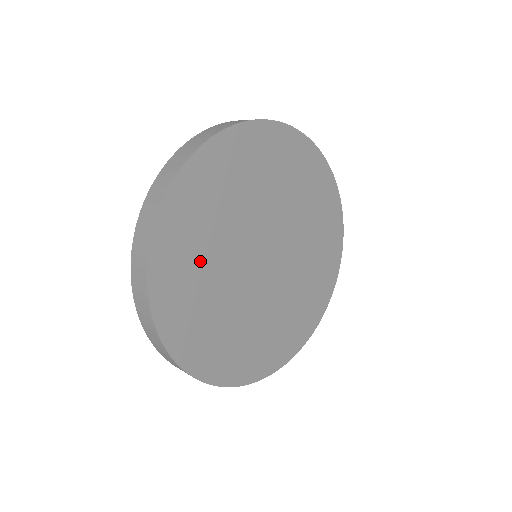
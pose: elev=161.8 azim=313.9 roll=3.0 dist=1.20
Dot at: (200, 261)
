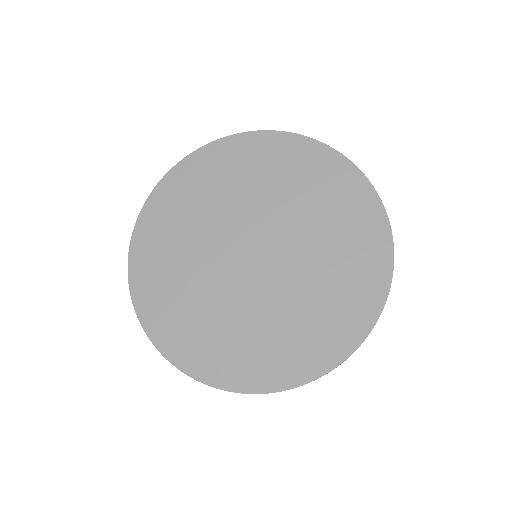
Dot at: (178, 242)
